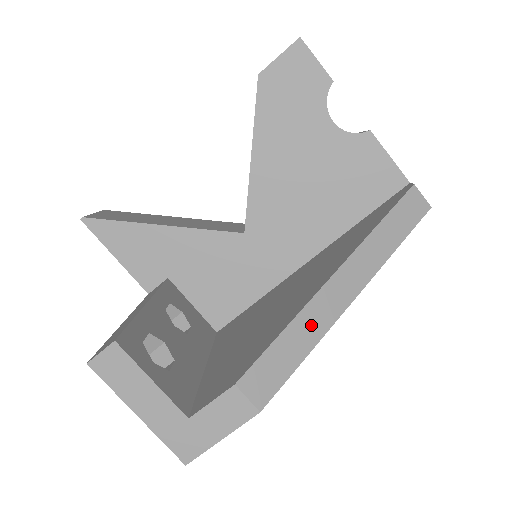
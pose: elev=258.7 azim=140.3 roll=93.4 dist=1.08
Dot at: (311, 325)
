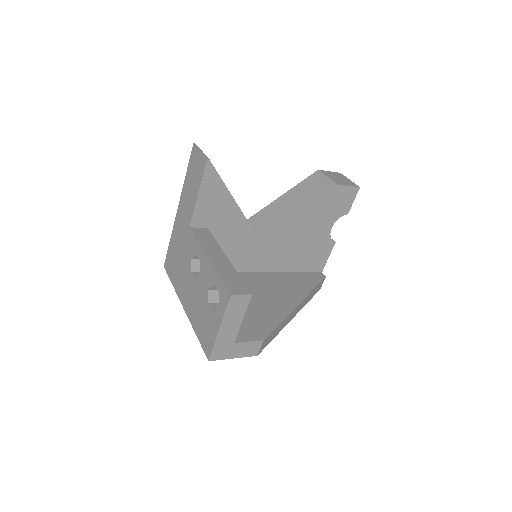
Dot at: (283, 324)
